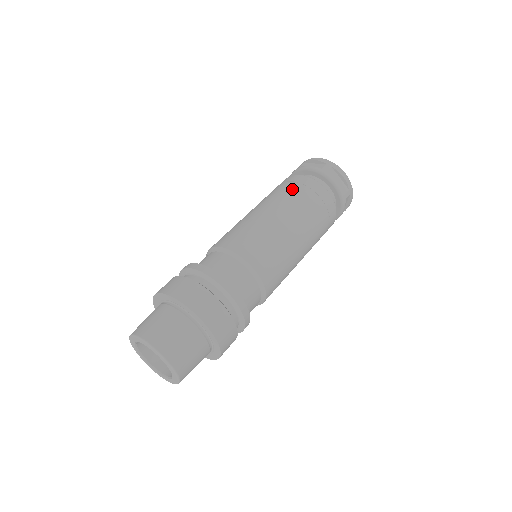
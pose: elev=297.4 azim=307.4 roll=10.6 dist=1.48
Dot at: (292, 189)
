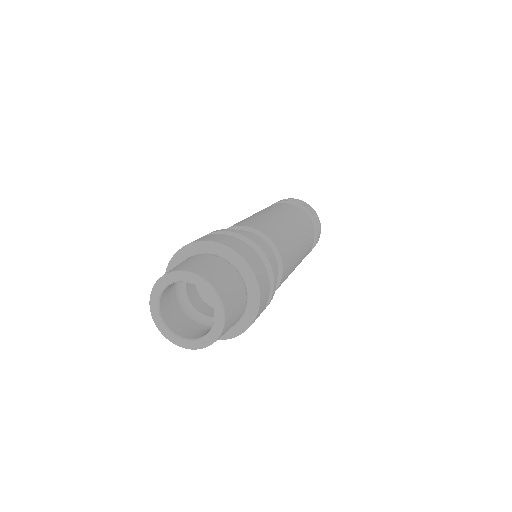
Dot at: (289, 209)
